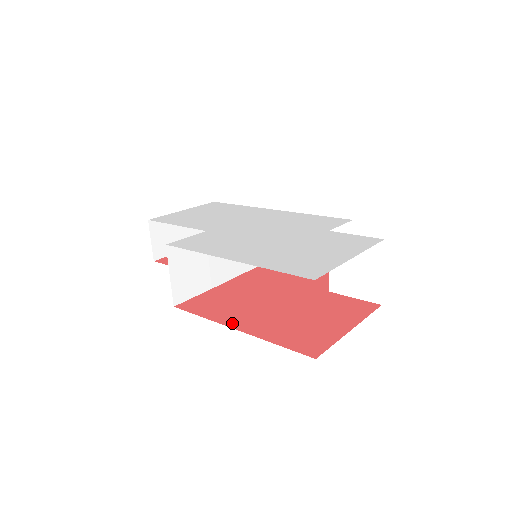
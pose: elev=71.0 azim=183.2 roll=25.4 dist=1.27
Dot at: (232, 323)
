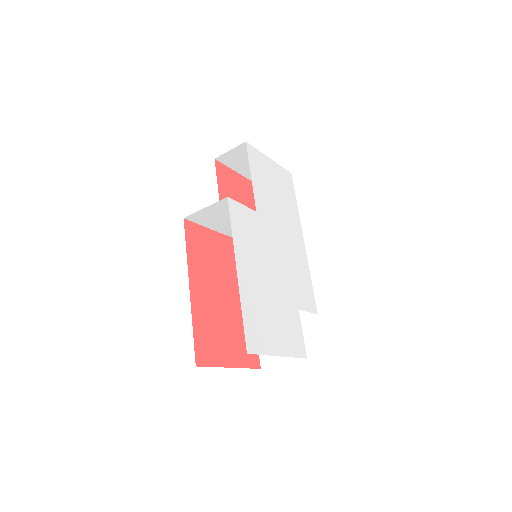
Dot at: (193, 280)
